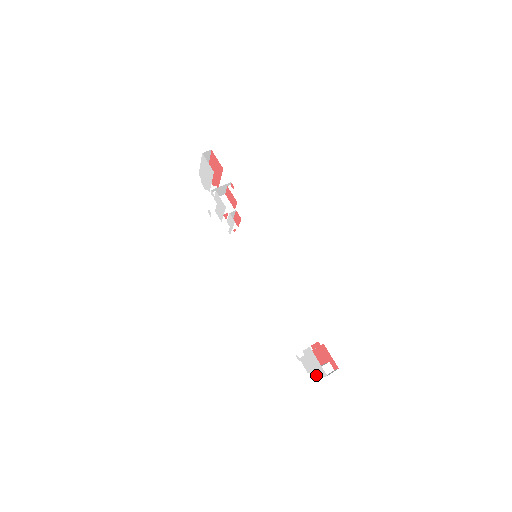
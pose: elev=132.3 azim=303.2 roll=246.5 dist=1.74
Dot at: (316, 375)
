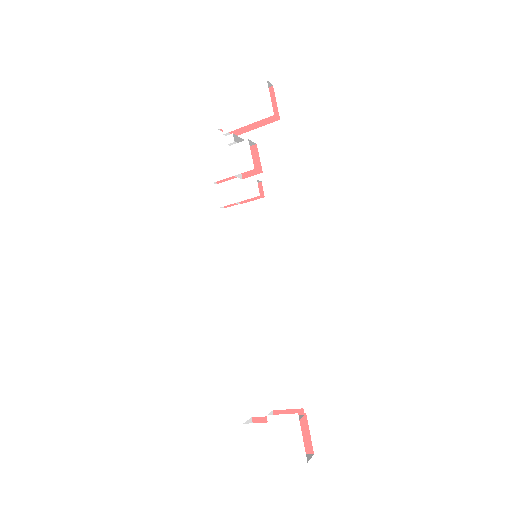
Dot at: (272, 456)
